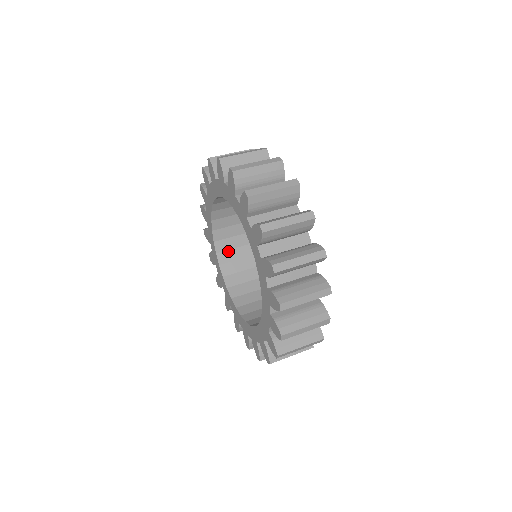
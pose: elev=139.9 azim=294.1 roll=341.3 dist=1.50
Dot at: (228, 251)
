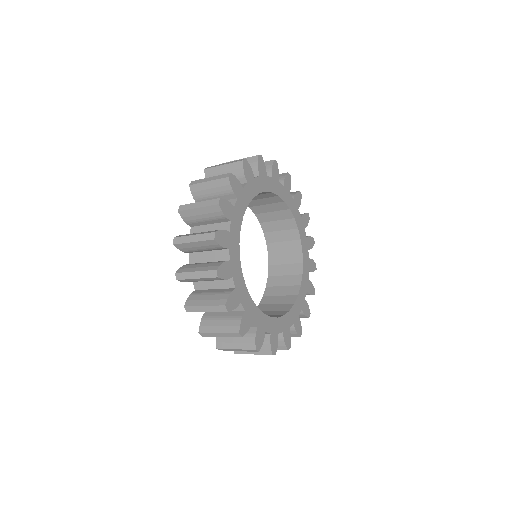
Dot at: occluded
